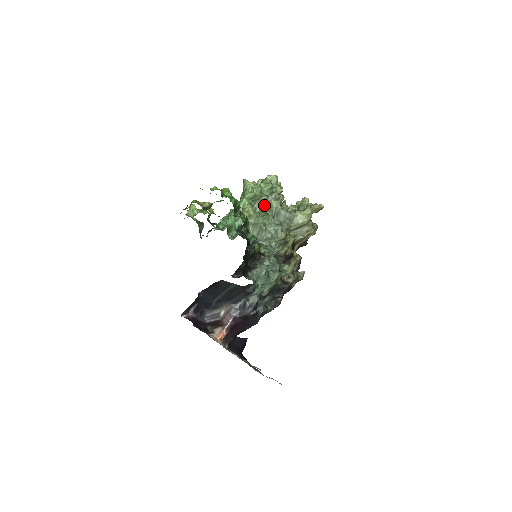
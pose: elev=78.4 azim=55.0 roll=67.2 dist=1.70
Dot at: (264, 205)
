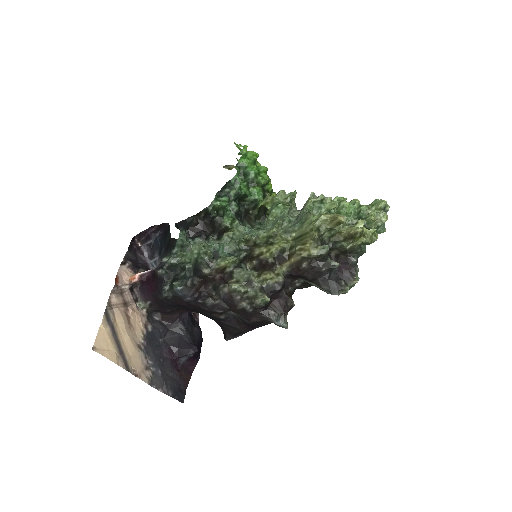
Dot at: occluded
